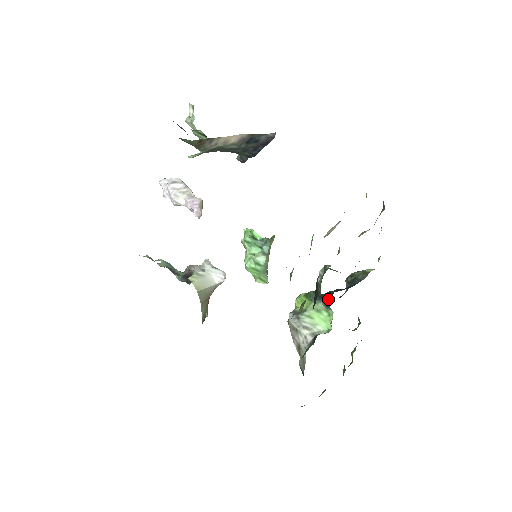
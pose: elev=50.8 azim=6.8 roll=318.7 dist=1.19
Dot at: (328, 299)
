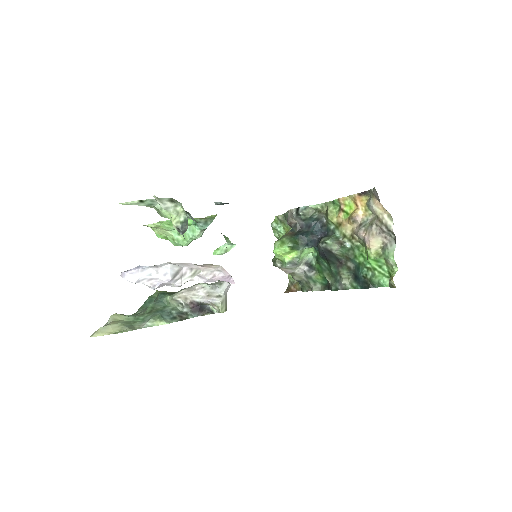
Dot at: (313, 244)
